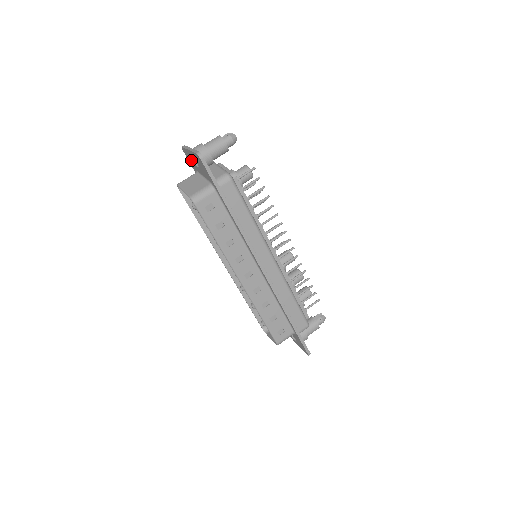
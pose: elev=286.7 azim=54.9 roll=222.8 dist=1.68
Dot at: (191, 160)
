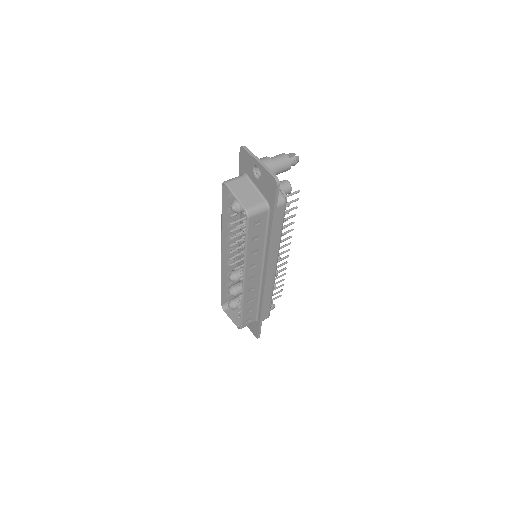
Dot at: (248, 165)
